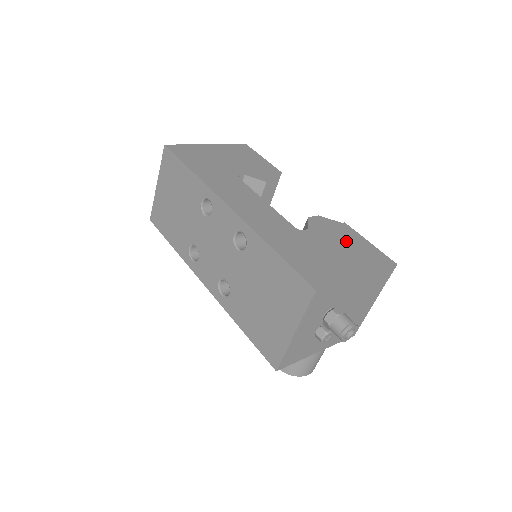
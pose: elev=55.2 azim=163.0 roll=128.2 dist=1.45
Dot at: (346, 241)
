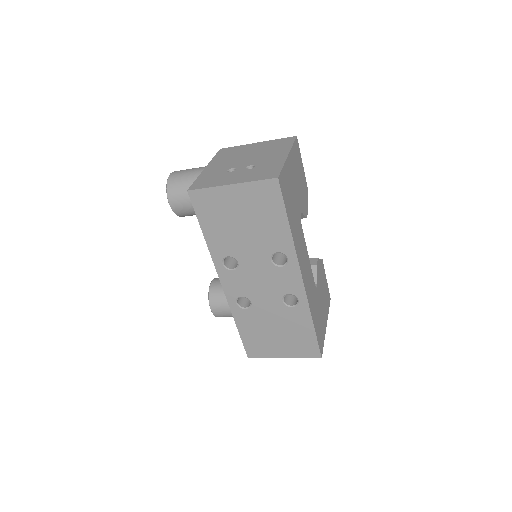
Dot at: occluded
